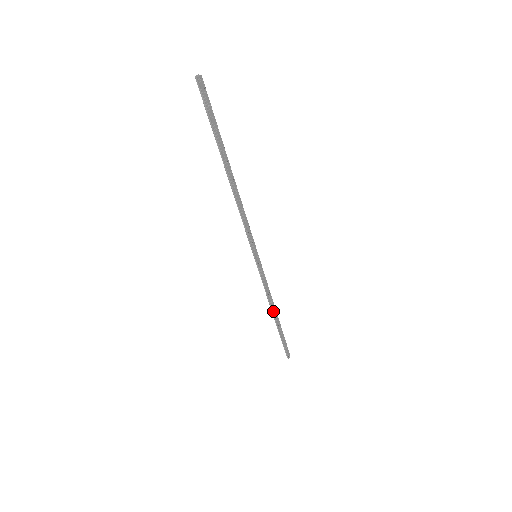
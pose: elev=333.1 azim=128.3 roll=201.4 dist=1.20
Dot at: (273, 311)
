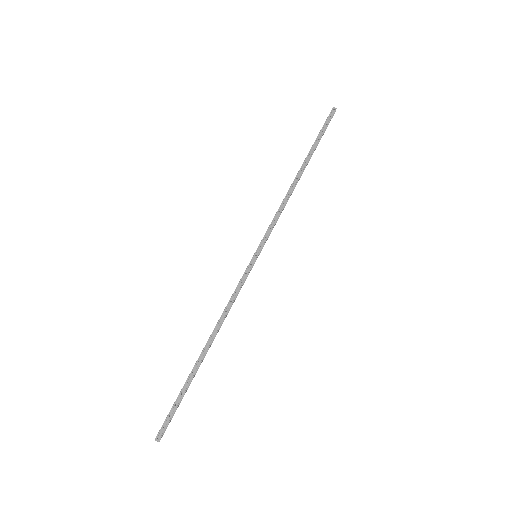
Dot at: (211, 336)
